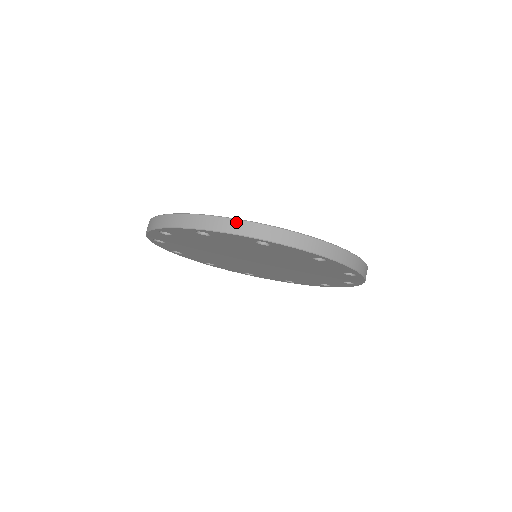
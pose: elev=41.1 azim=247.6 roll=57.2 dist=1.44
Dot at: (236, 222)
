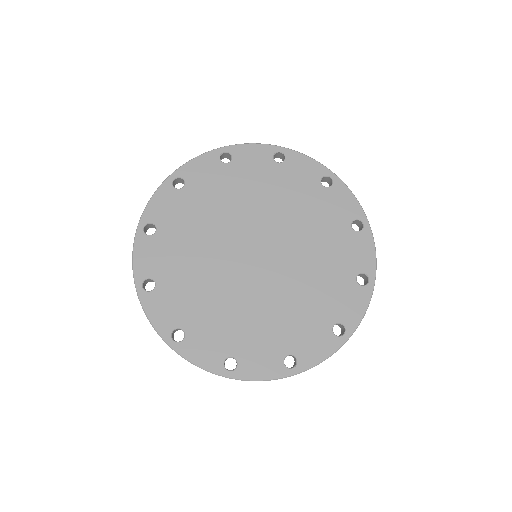
Dot at: occluded
